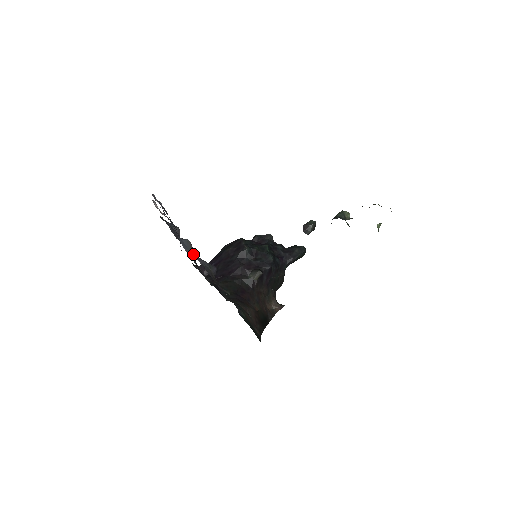
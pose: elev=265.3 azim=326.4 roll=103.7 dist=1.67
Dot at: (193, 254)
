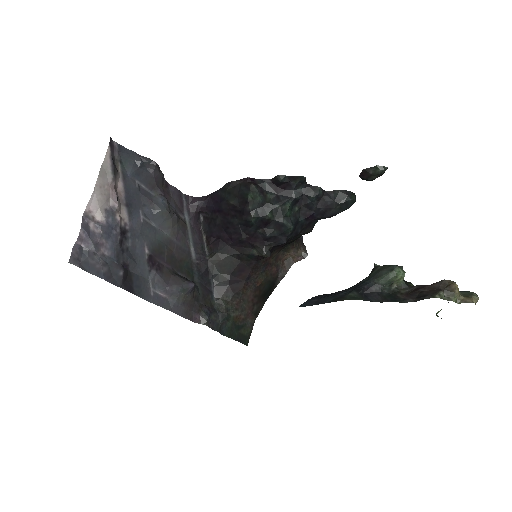
Dot at: (174, 223)
